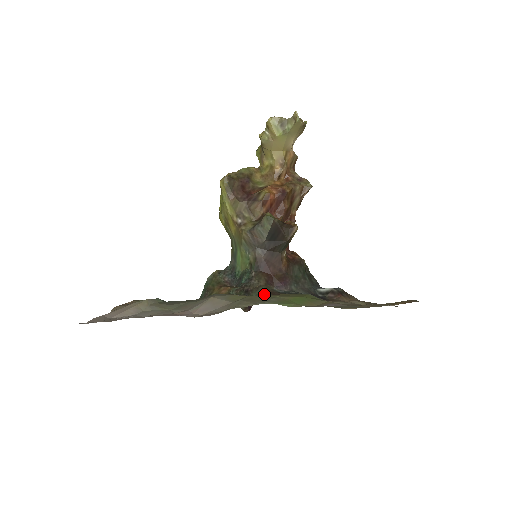
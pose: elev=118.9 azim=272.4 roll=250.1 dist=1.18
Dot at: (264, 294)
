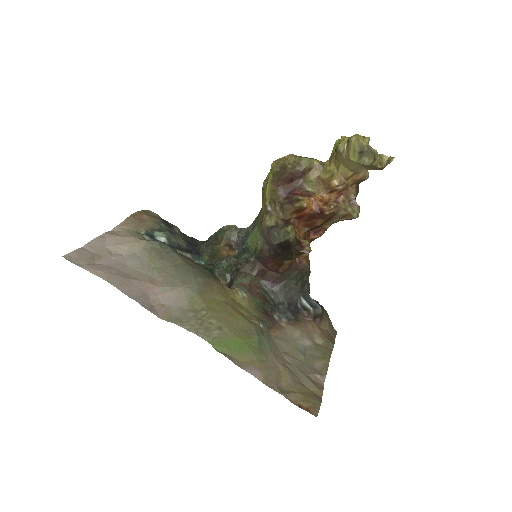
Dot at: (244, 287)
